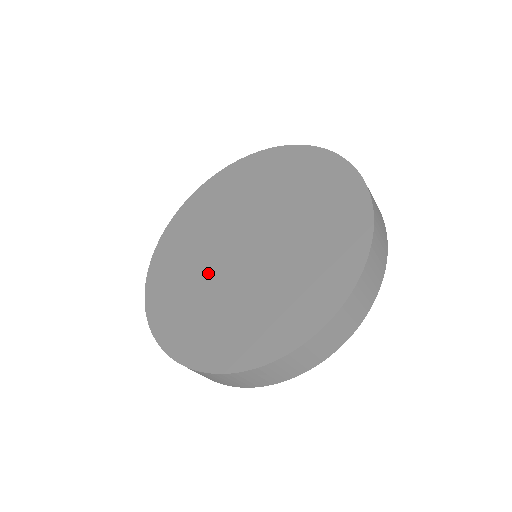
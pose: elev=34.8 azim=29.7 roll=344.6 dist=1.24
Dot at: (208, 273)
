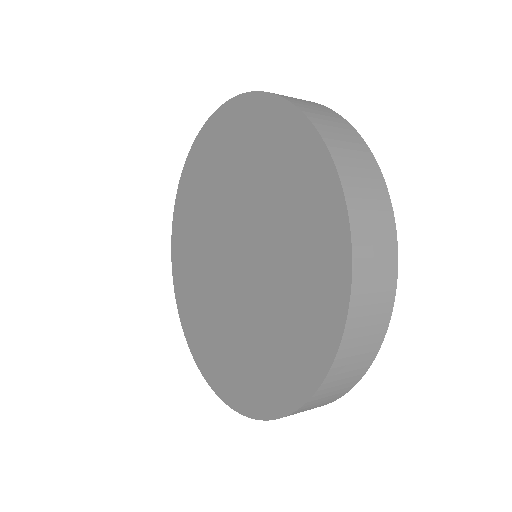
Dot at: (216, 295)
